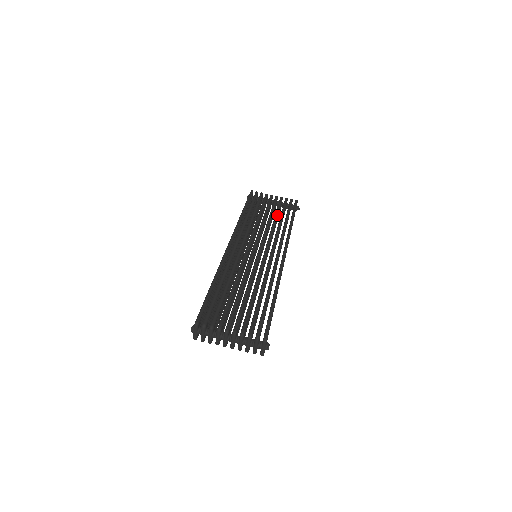
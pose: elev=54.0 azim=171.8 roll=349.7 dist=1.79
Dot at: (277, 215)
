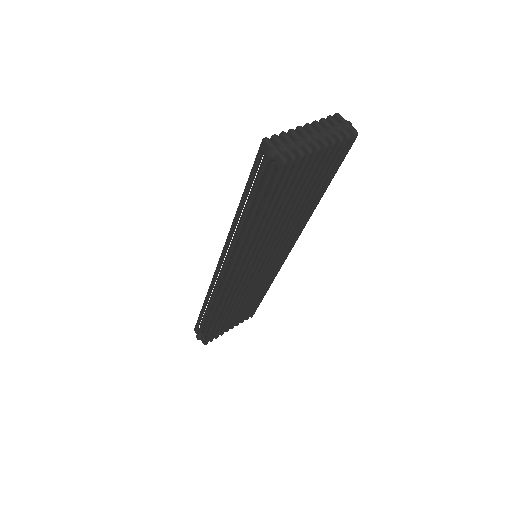
Dot at: occluded
